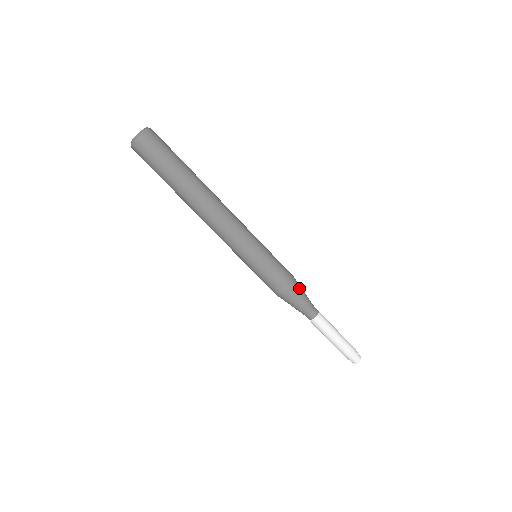
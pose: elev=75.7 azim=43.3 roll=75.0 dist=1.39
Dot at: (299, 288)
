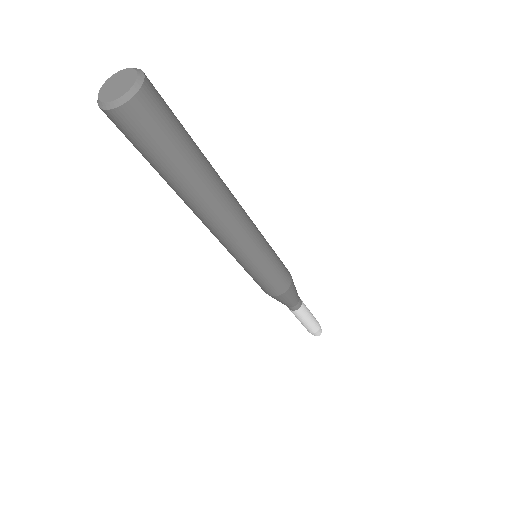
Dot at: (294, 285)
